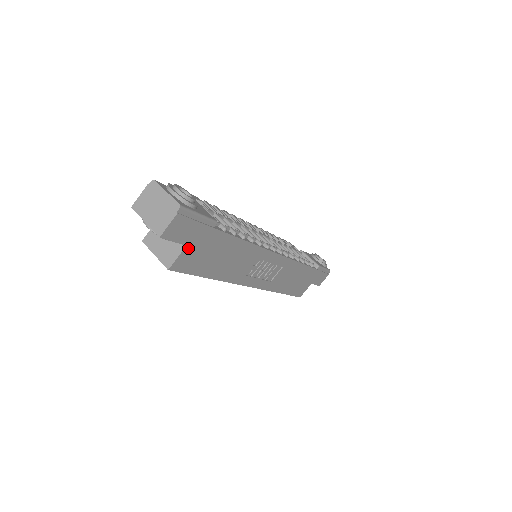
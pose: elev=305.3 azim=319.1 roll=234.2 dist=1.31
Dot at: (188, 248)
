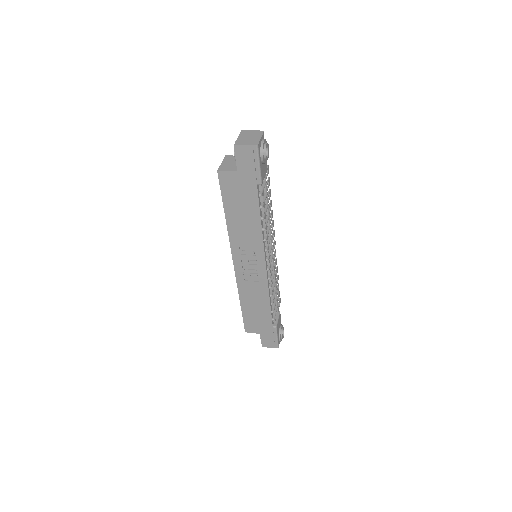
Dot at: (236, 174)
